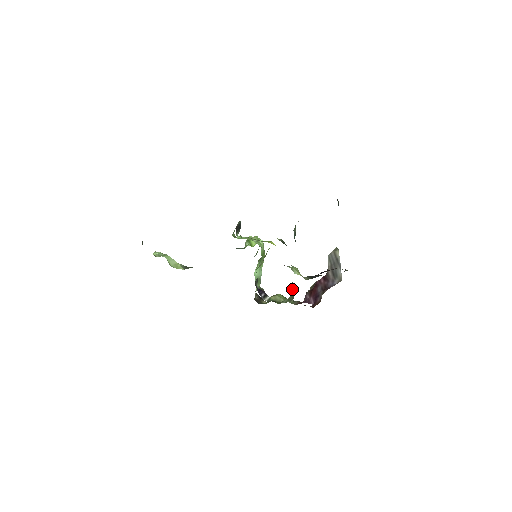
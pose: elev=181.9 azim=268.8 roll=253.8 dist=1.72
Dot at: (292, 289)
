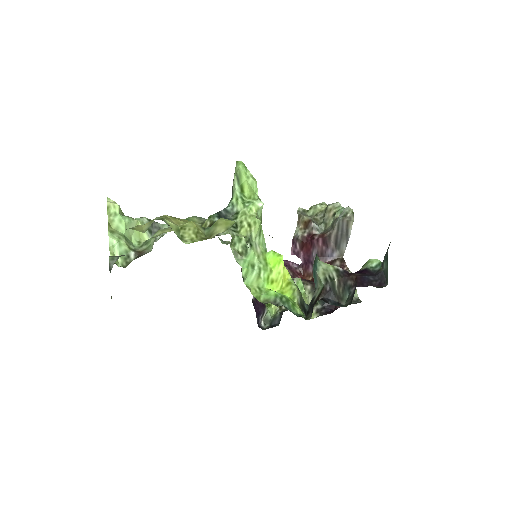
Dot at: occluded
